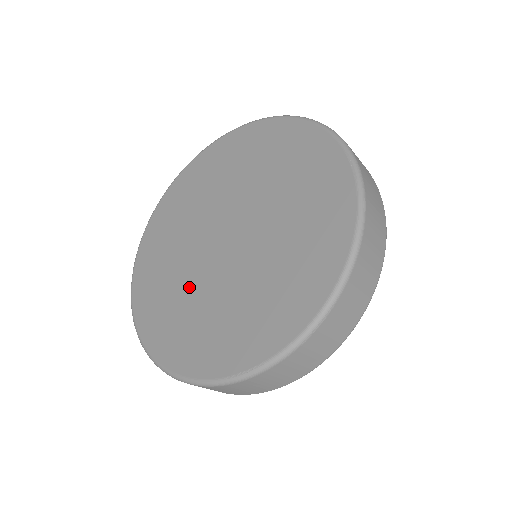
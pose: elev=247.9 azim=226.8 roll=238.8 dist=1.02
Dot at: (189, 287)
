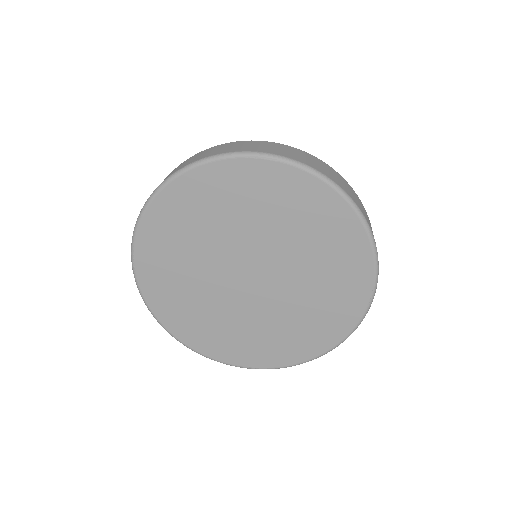
Dot at: (275, 318)
